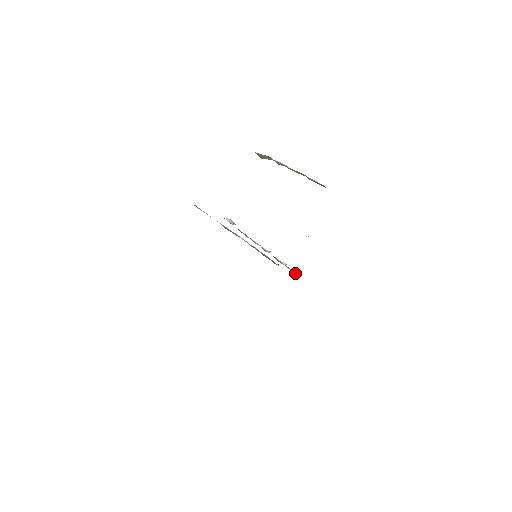
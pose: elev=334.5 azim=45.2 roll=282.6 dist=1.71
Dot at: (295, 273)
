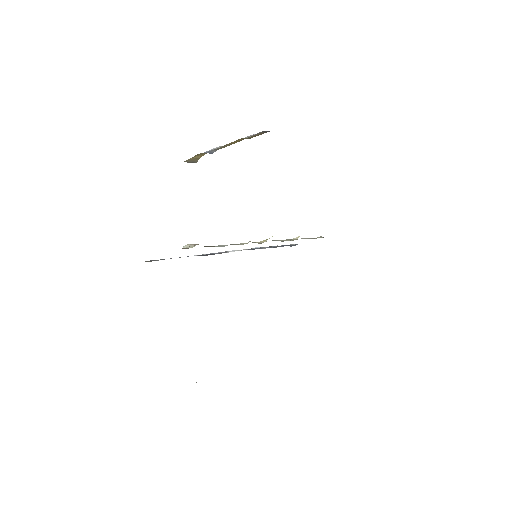
Dot at: occluded
